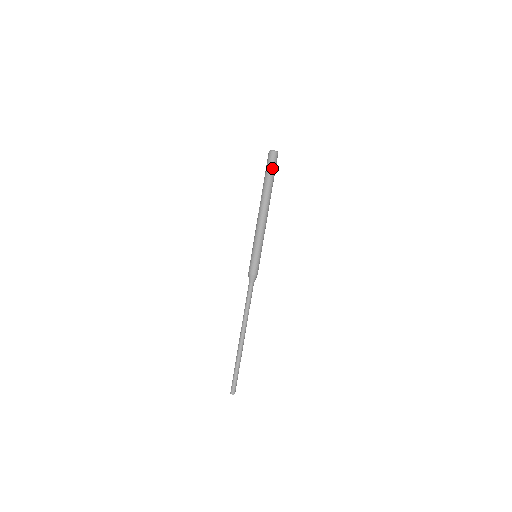
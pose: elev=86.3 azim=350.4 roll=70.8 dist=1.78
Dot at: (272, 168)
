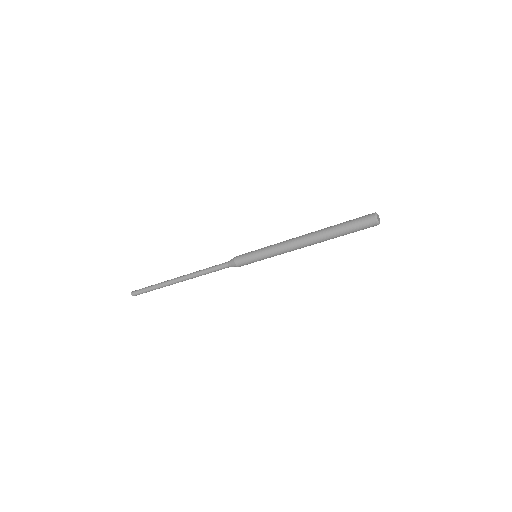
Dot at: (358, 230)
